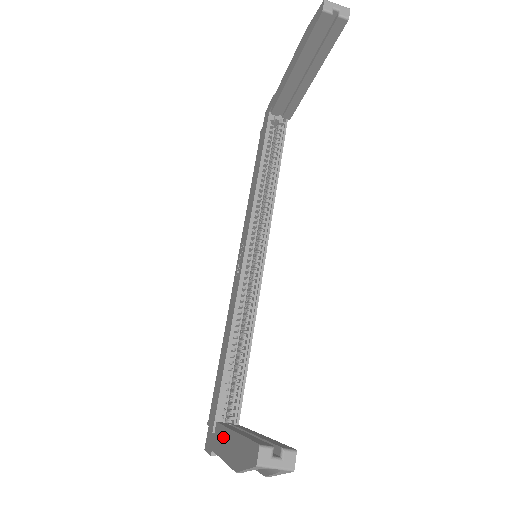
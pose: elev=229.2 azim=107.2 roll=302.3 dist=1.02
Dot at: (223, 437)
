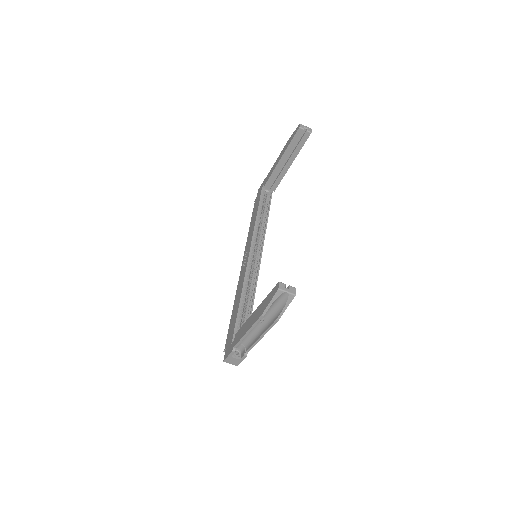
Dot at: (245, 326)
